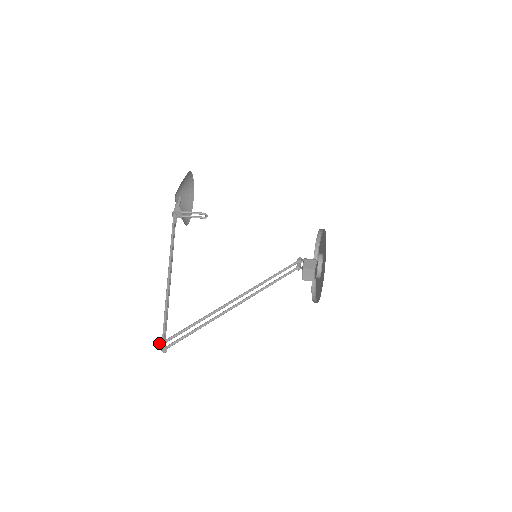
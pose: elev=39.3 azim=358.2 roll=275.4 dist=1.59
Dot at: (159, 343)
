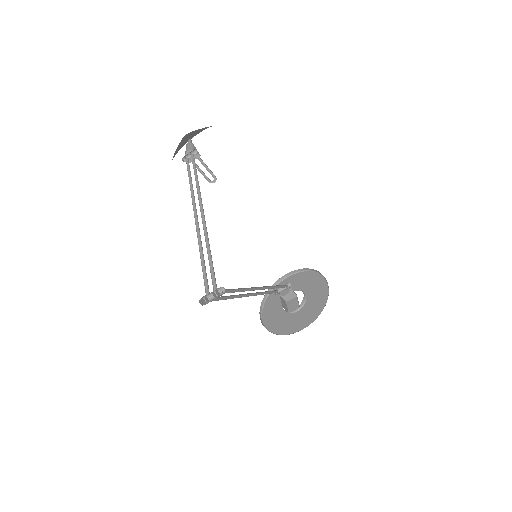
Dot at: (217, 289)
